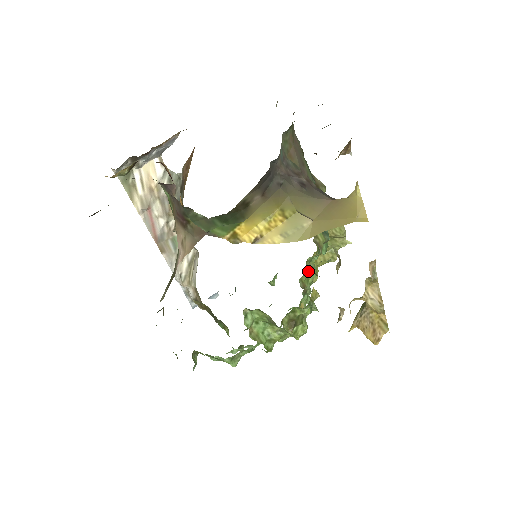
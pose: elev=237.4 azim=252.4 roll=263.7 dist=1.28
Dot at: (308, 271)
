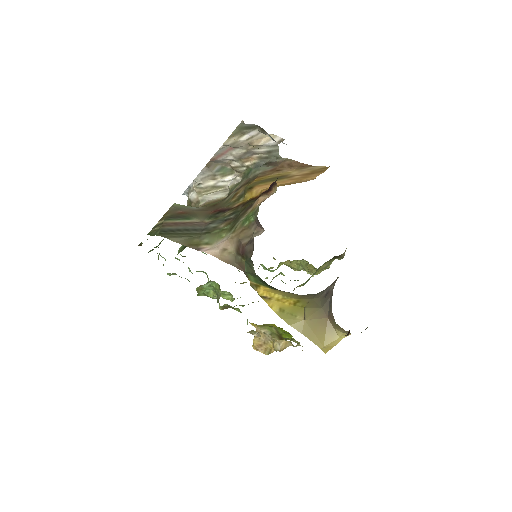
Dot at: occluded
